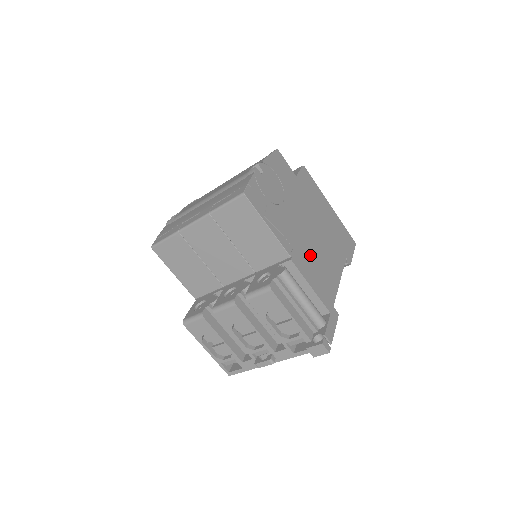
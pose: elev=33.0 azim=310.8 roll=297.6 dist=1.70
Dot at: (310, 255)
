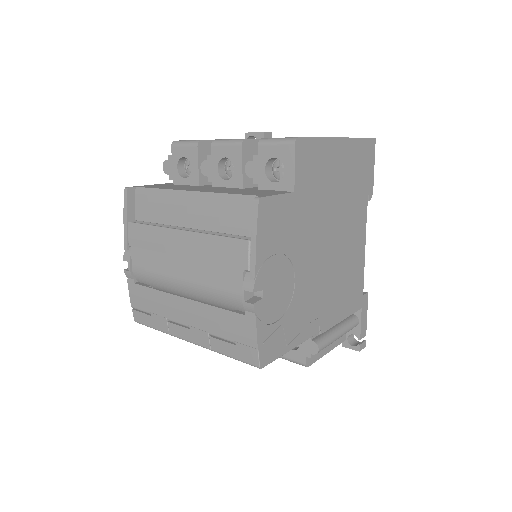
Dot at: (335, 285)
